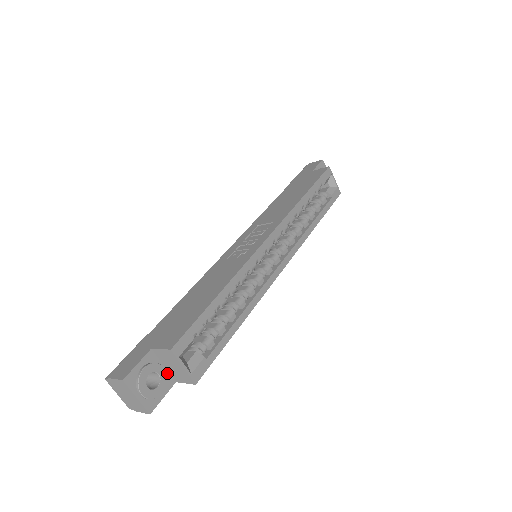
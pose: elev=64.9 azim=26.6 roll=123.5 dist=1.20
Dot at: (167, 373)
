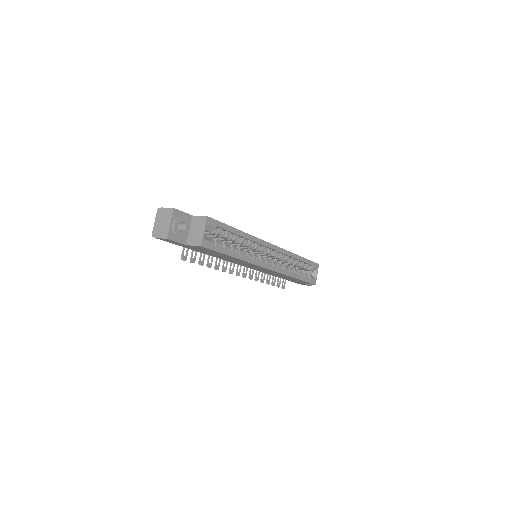
Dot at: (187, 235)
